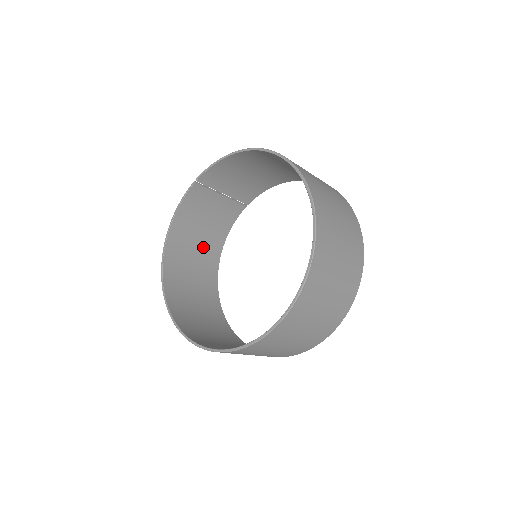
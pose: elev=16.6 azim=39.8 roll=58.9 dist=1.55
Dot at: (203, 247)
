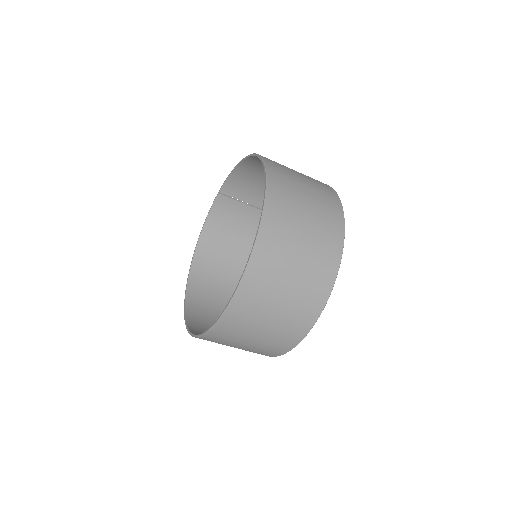
Dot at: (237, 255)
